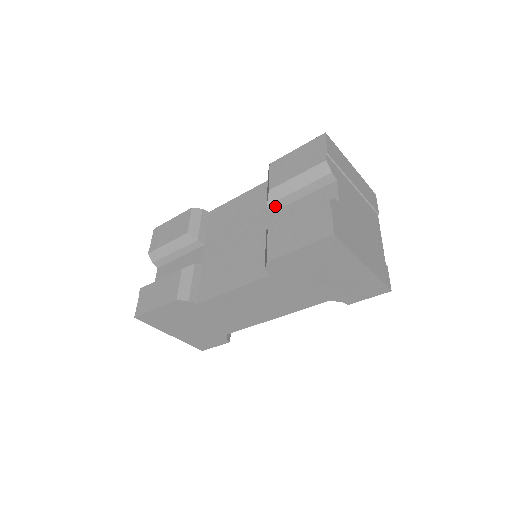
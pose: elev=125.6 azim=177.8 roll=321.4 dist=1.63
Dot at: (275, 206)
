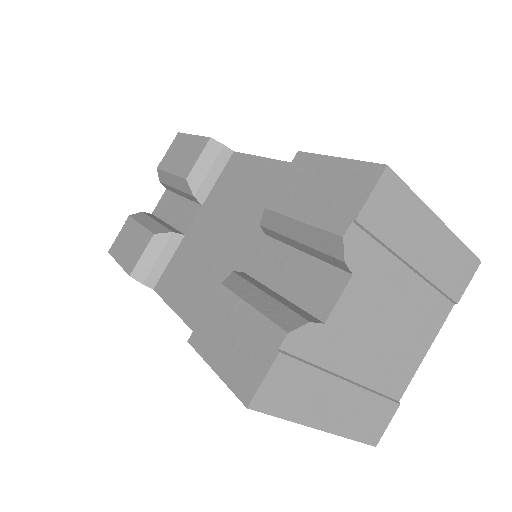
Dot at: (270, 233)
